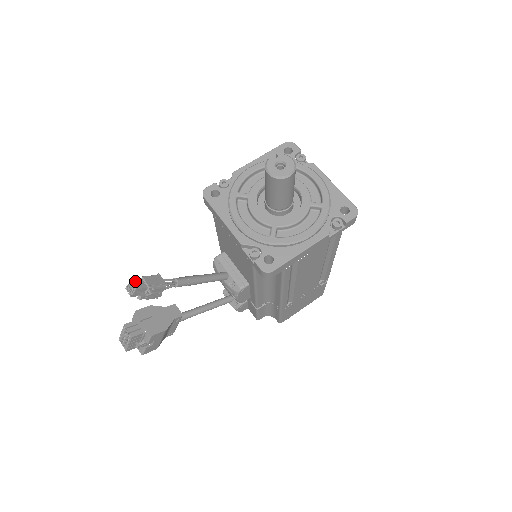
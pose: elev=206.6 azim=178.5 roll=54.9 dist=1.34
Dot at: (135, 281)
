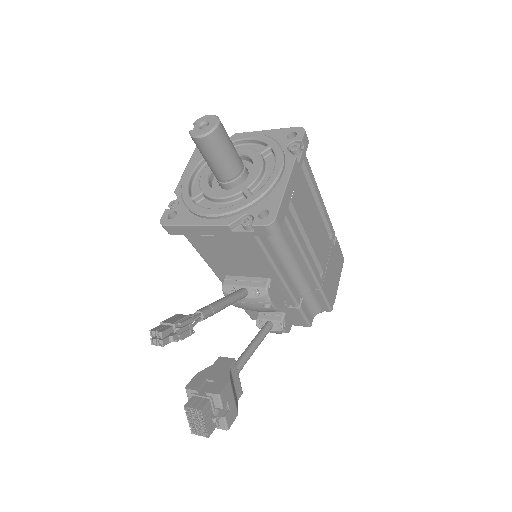
Dot at: (155, 329)
